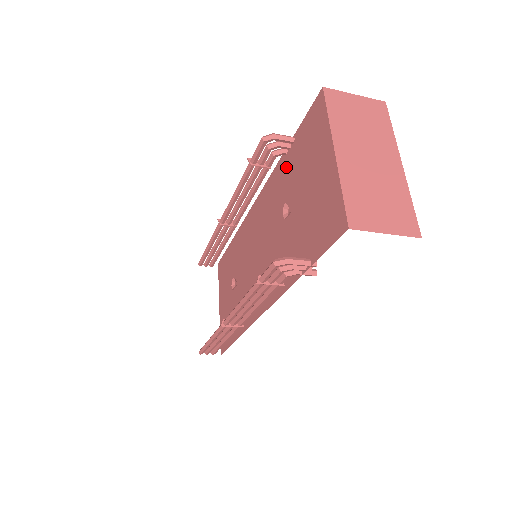
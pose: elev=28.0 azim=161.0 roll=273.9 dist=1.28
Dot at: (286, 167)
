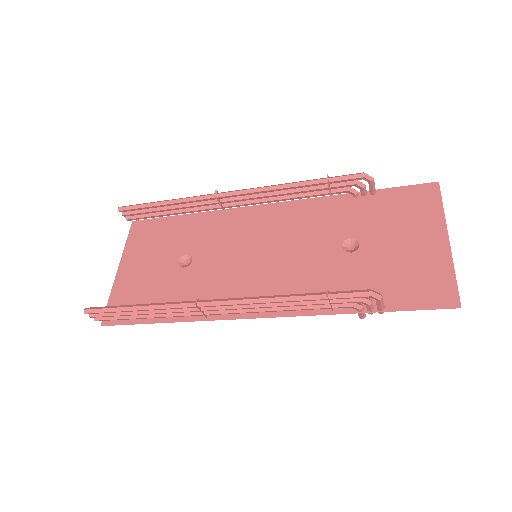
Dot at: (352, 207)
